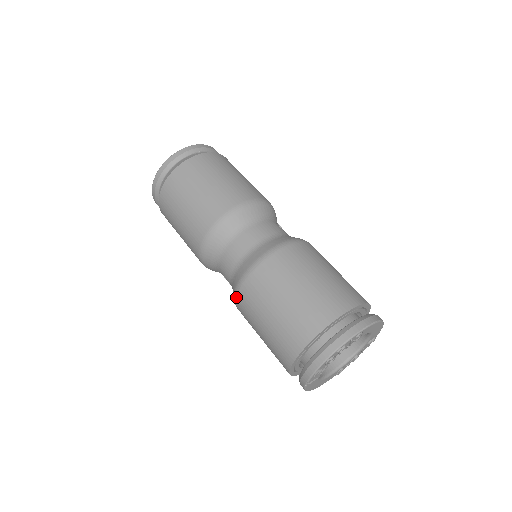
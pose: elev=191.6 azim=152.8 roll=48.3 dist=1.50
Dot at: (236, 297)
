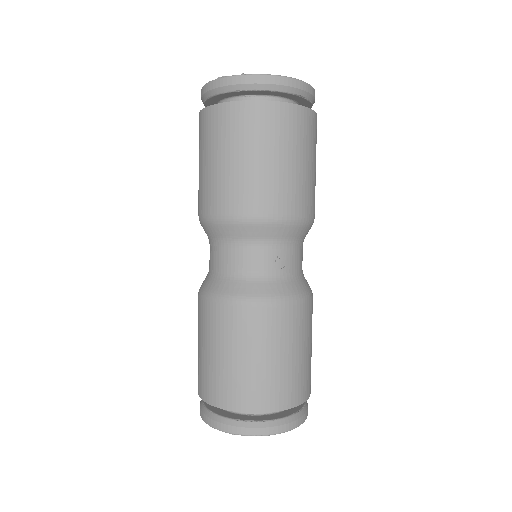
Dot at: occluded
